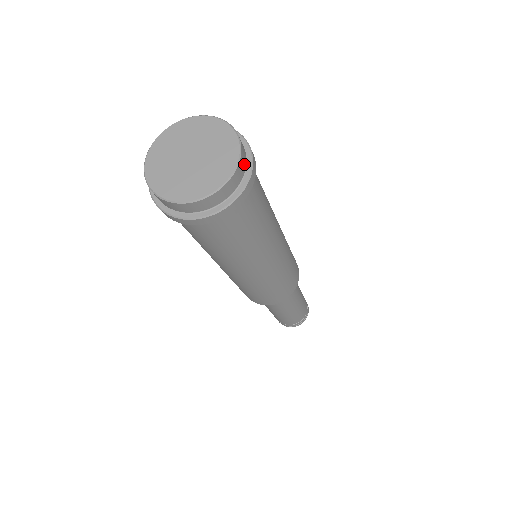
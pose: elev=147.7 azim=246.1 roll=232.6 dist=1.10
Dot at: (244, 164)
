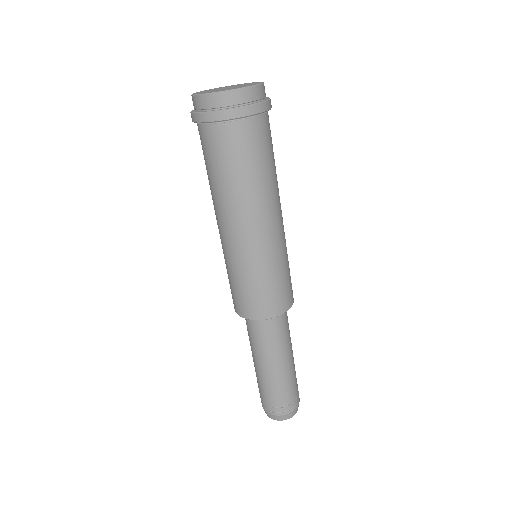
Dot at: (260, 95)
